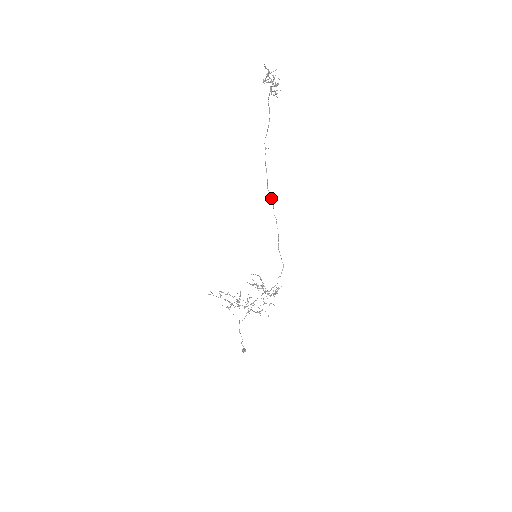
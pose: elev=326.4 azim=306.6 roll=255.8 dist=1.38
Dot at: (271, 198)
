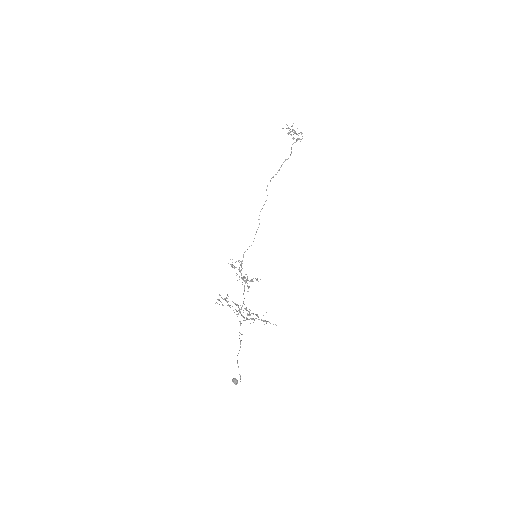
Dot at: occluded
